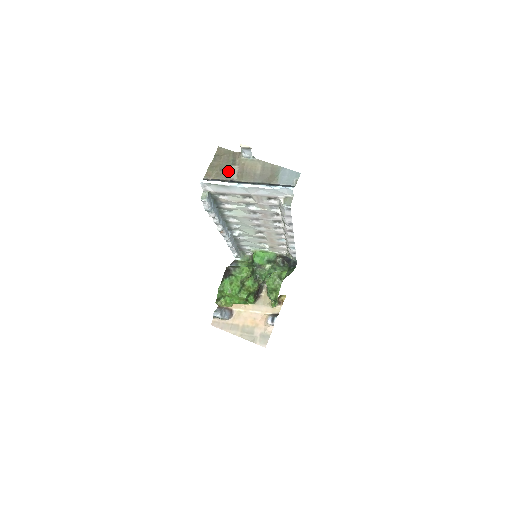
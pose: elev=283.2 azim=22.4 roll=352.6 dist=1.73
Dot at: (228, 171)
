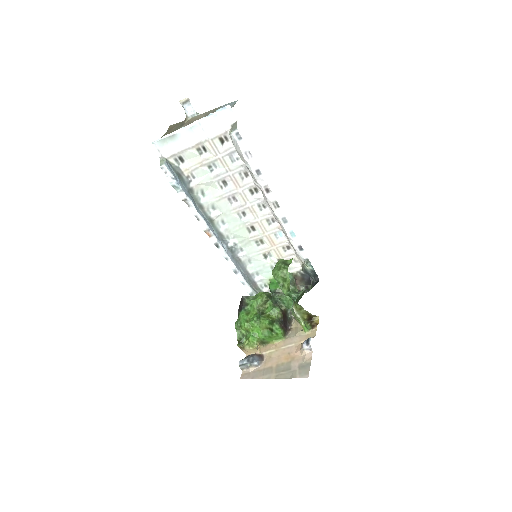
Dot at: occluded
